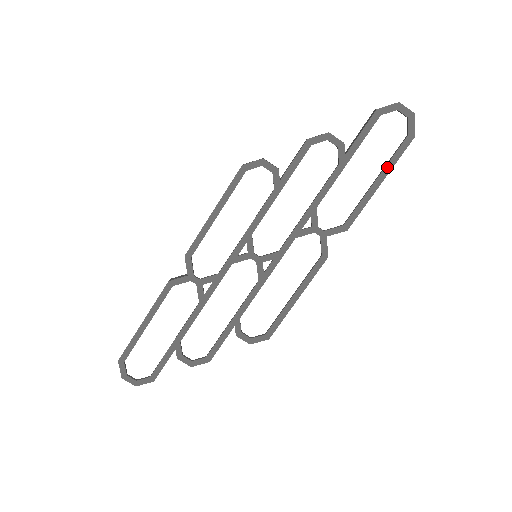
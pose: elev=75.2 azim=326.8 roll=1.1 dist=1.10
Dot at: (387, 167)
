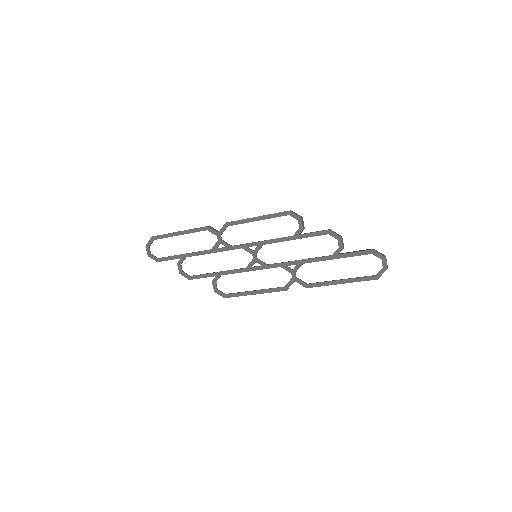
Dot at: (352, 279)
